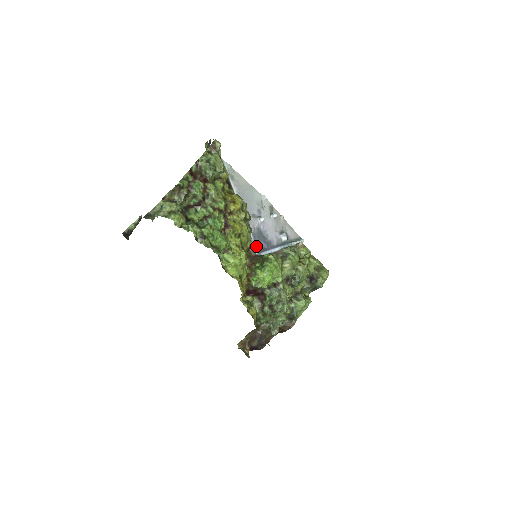
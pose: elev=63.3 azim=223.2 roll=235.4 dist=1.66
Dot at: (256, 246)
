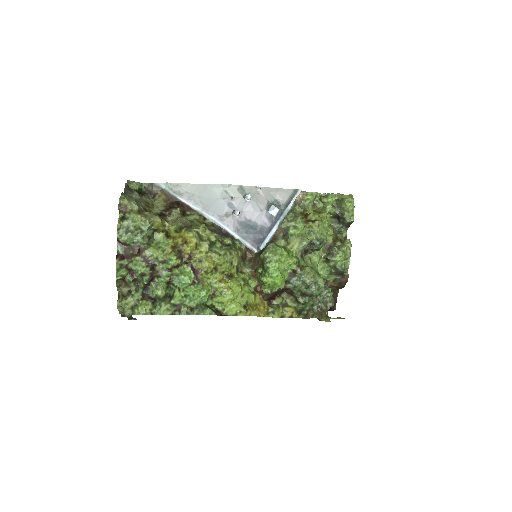
Dot at: (250, 244)
